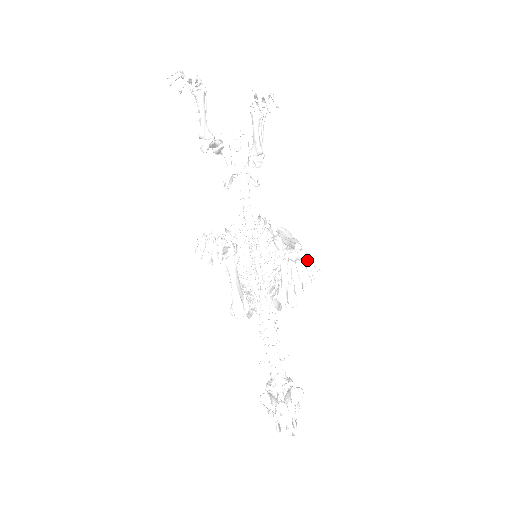
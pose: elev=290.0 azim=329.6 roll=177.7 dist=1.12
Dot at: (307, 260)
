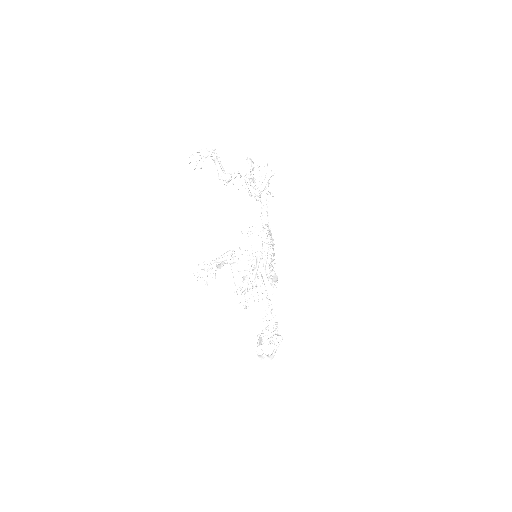
Dot at: (247, 294)
